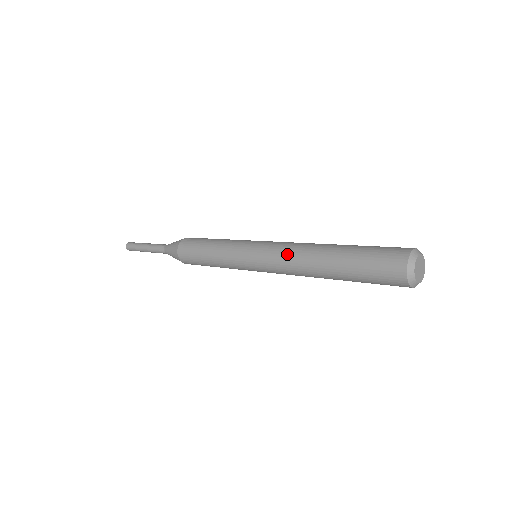
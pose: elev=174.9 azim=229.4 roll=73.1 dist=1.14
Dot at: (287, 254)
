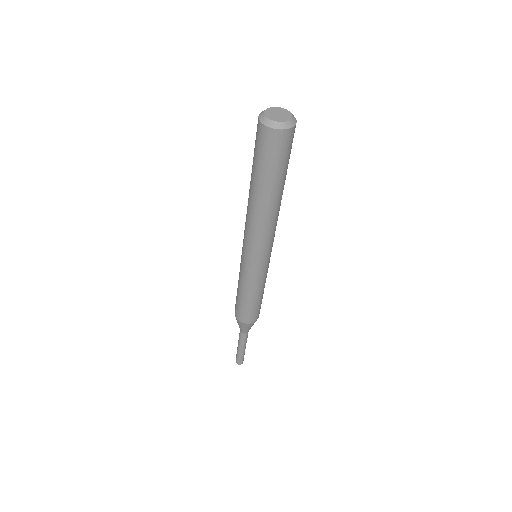
Dot at: occluded
